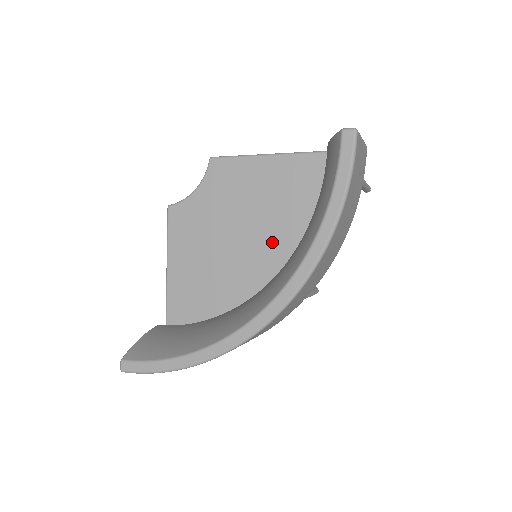
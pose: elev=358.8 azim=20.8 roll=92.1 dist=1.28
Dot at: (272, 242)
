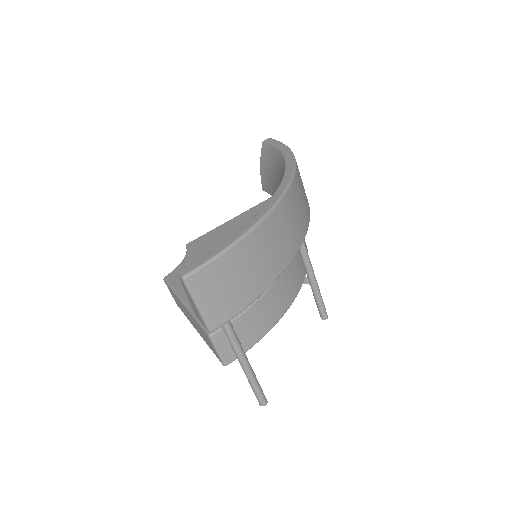
Dot at: occluded
